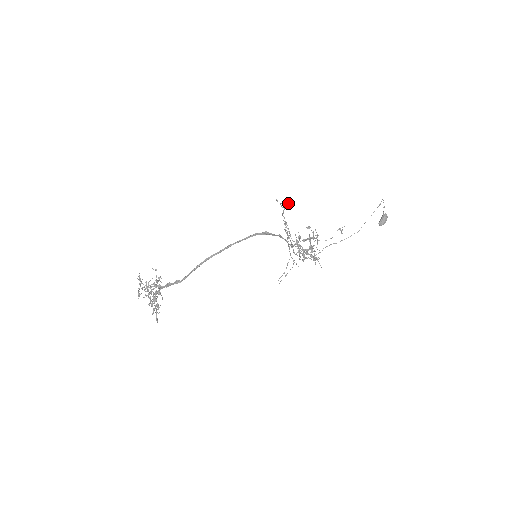
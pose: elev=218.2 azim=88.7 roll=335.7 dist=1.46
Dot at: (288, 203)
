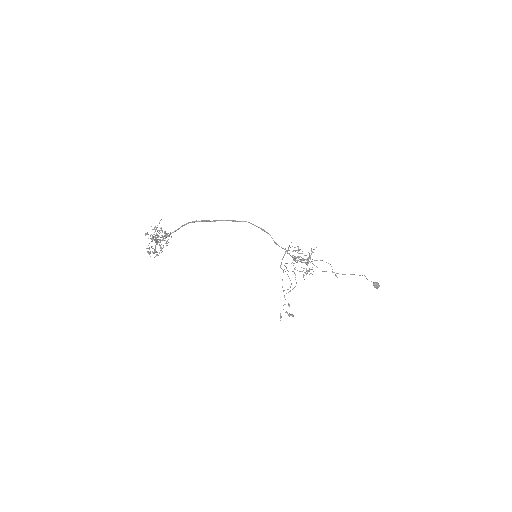
Dot at: (291, 315)
